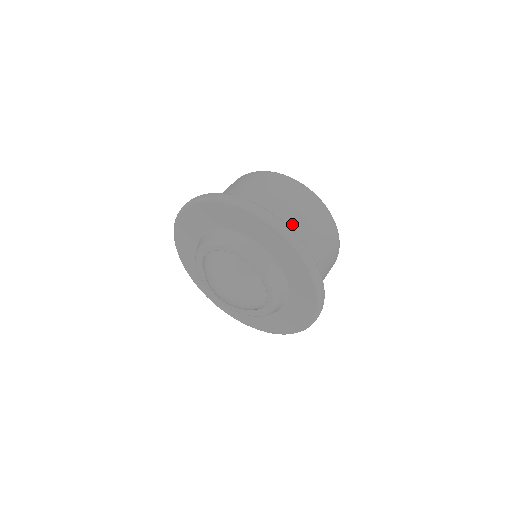
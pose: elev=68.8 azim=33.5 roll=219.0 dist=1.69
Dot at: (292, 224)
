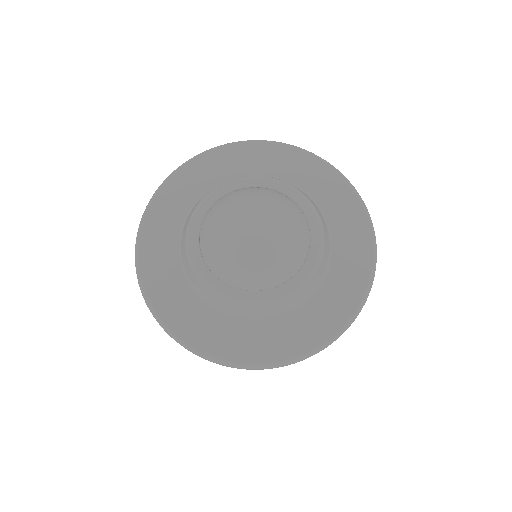
Dot at: occluded
